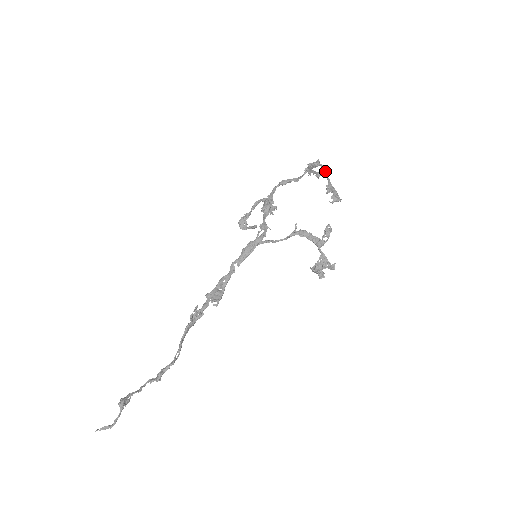
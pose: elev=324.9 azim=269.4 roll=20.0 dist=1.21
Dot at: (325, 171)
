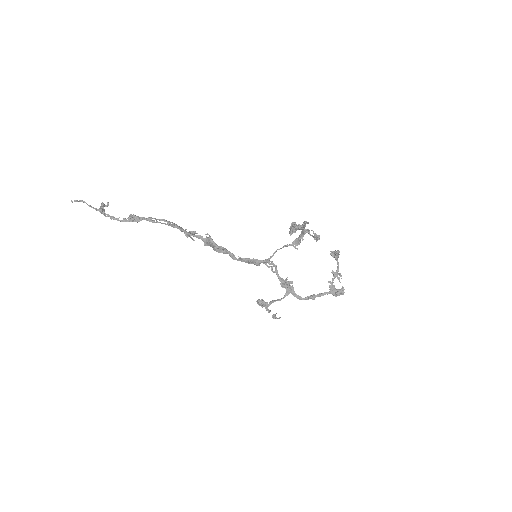
Dot at: (340, 273)
